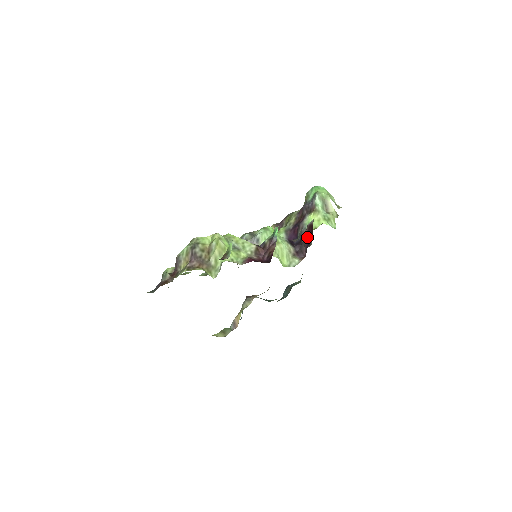
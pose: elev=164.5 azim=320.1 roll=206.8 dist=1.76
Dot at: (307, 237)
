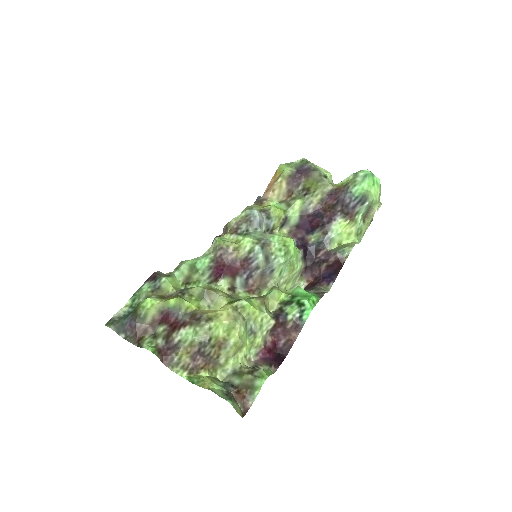
Dot at: (328, 269)
